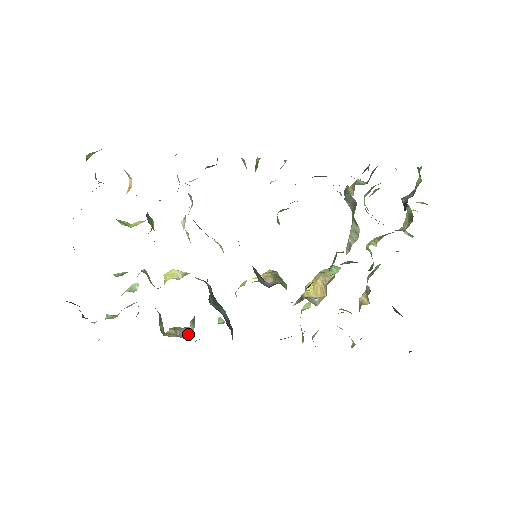
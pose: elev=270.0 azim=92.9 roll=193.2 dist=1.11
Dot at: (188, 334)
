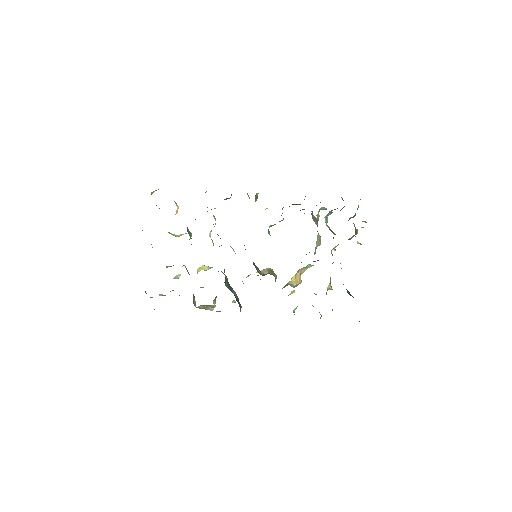
Dot at: (212, 308)
